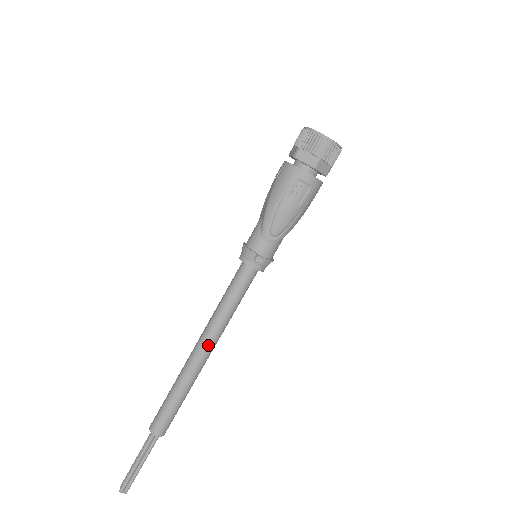
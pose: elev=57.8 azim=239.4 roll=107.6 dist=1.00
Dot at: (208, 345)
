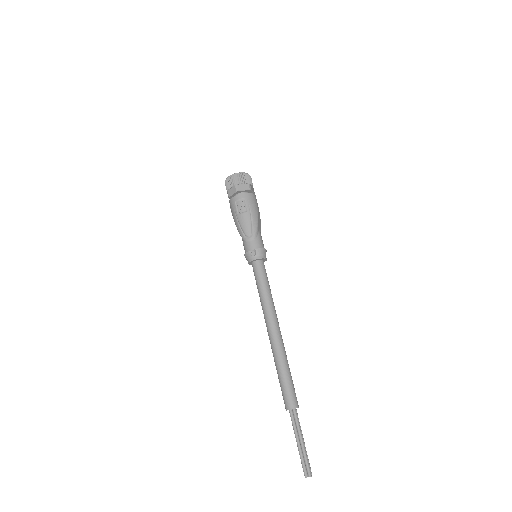
Dot at: (270, 323)
